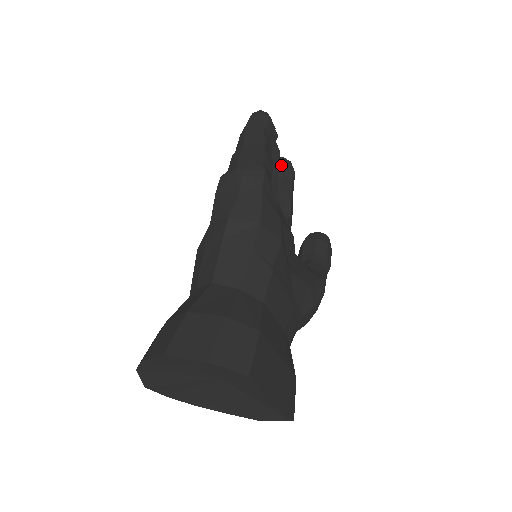
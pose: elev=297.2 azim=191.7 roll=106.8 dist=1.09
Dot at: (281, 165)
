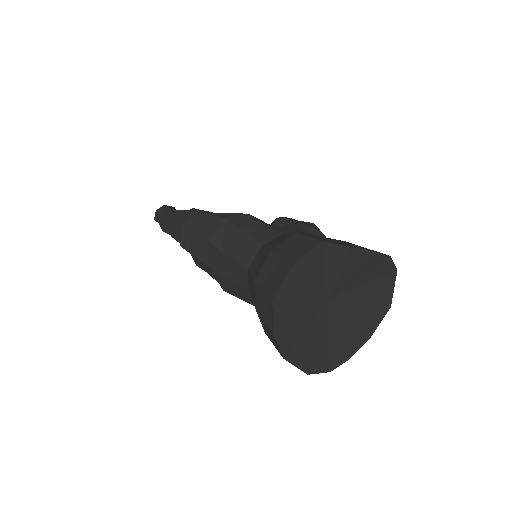
Dot at: occluded
